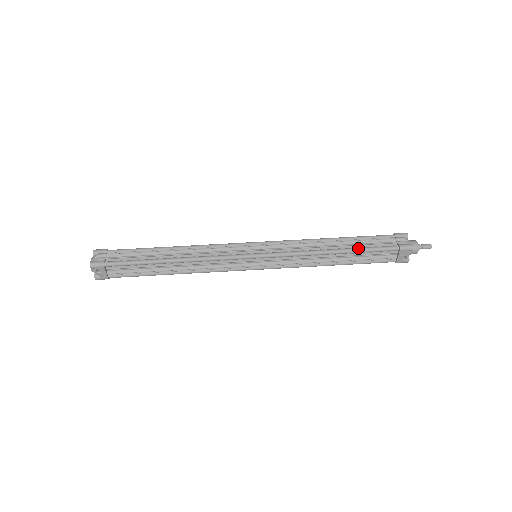
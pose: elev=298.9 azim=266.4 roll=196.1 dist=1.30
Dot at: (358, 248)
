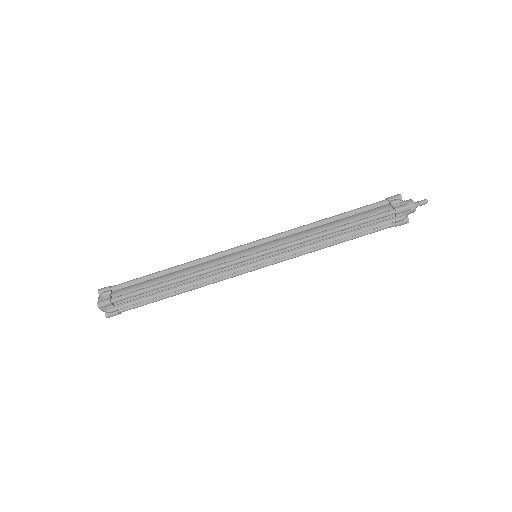
Dot at: occluded
